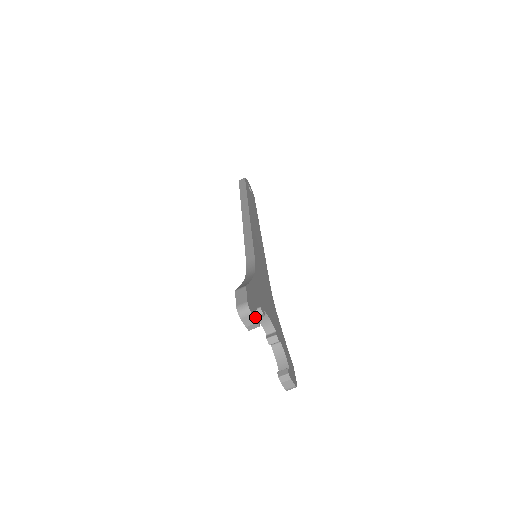
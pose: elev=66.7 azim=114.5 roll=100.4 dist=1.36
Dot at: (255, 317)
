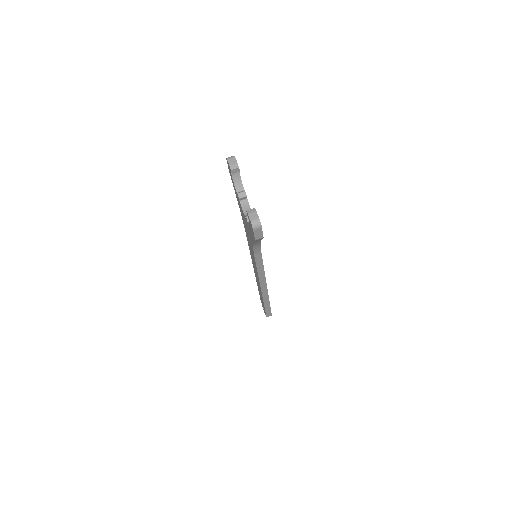
Dot at: (237, 163)
